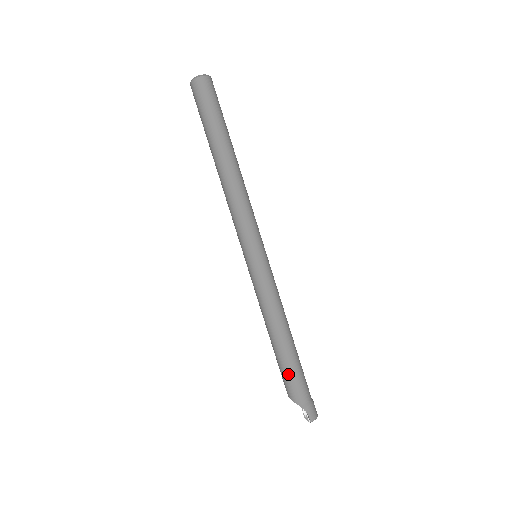
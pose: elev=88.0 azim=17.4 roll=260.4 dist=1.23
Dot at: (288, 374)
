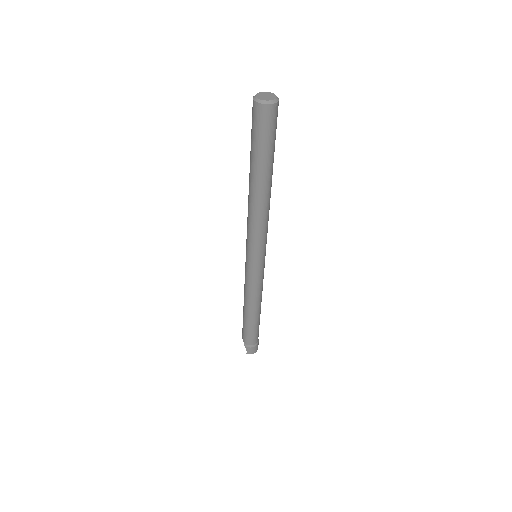
Dot at: (244, 327)
